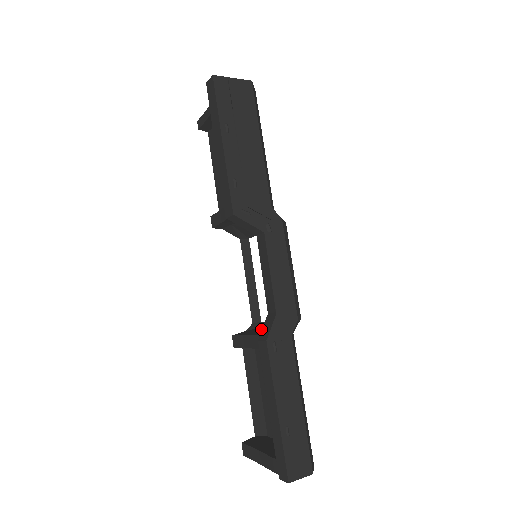
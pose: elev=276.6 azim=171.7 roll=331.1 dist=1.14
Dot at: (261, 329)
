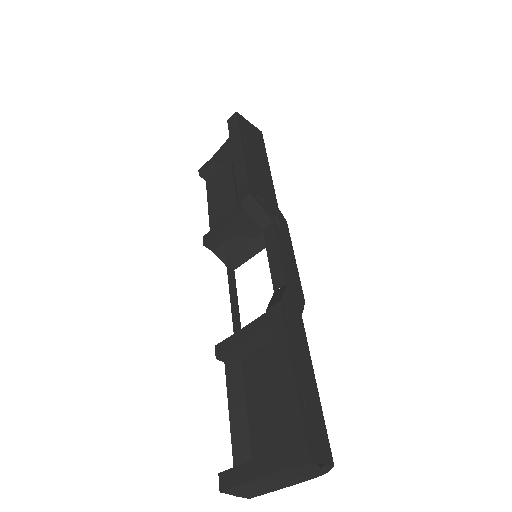
Dot at: occluded
